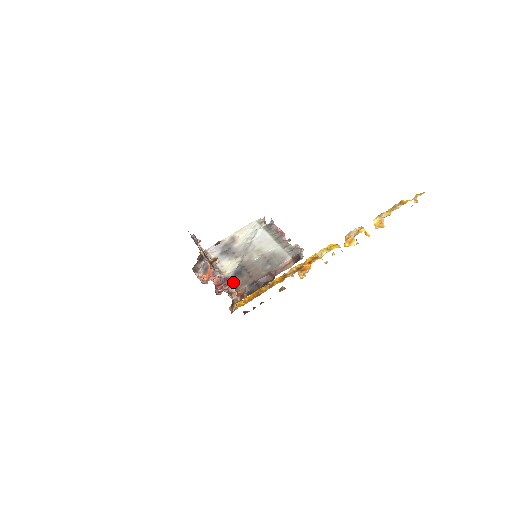
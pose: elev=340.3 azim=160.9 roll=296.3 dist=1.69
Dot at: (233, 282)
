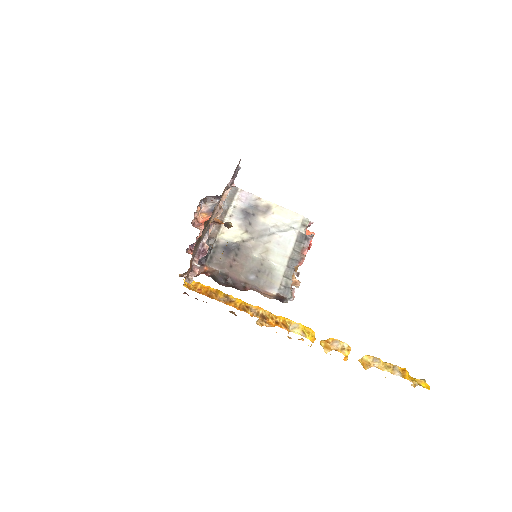
Dot at: (215, 252)
